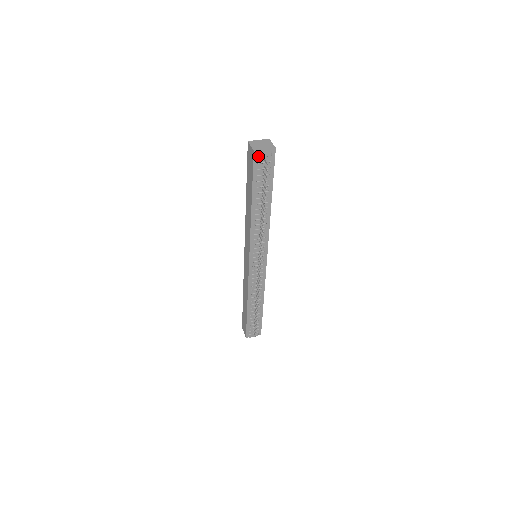
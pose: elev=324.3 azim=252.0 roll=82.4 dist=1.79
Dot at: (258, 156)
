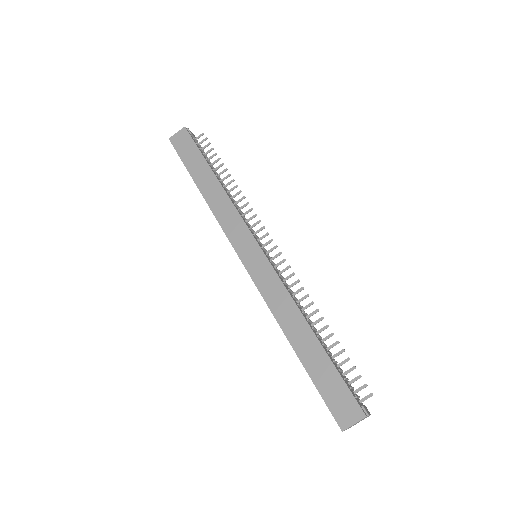
Dot at: (190, 132)
